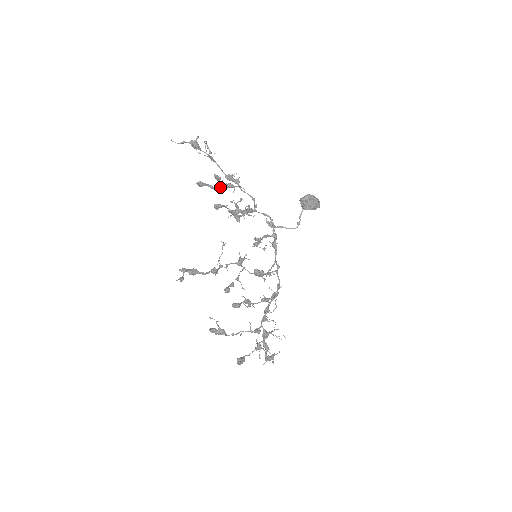
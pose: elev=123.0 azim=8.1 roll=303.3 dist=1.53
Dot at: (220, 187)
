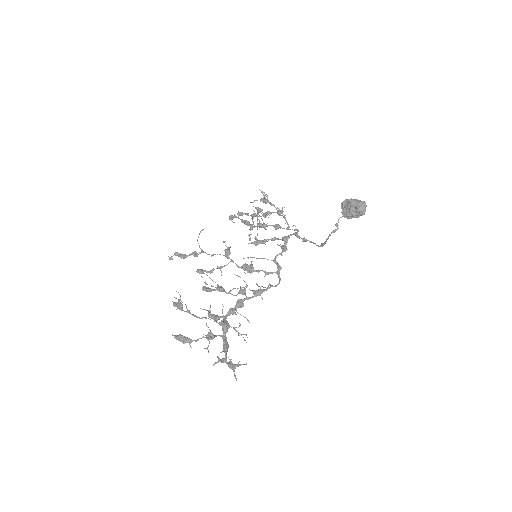
Dot at: (256, 214)
